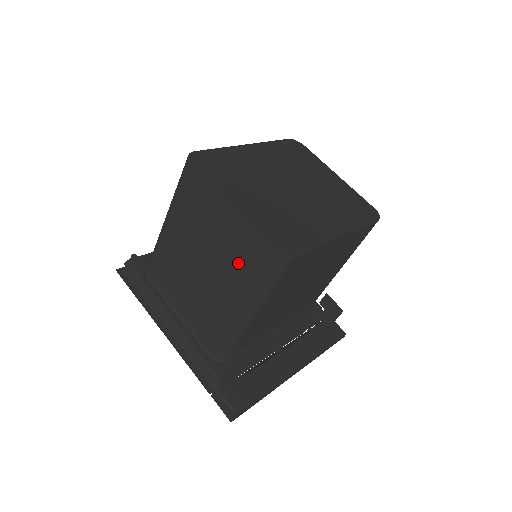
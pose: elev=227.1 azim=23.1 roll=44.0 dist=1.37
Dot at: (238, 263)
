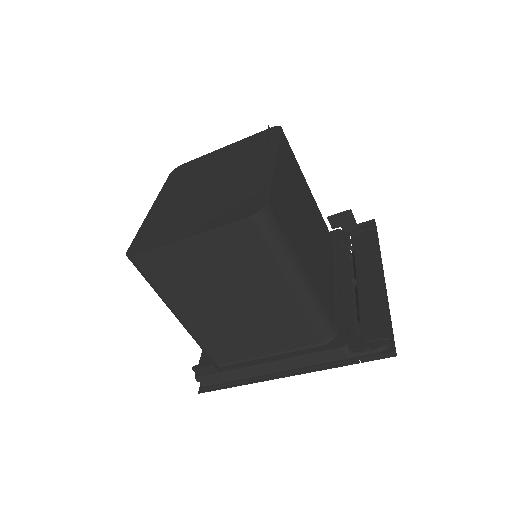
Dot at: (247, 262)
